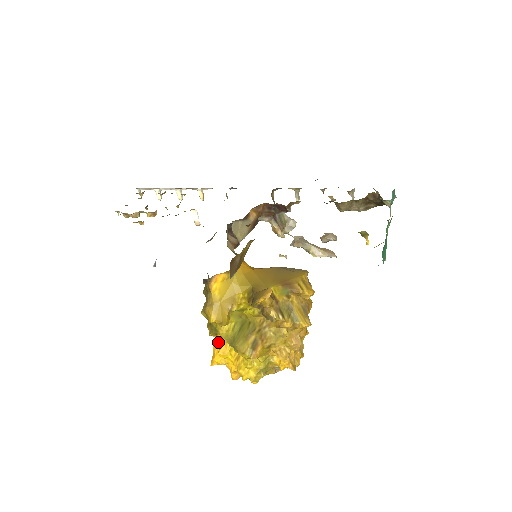
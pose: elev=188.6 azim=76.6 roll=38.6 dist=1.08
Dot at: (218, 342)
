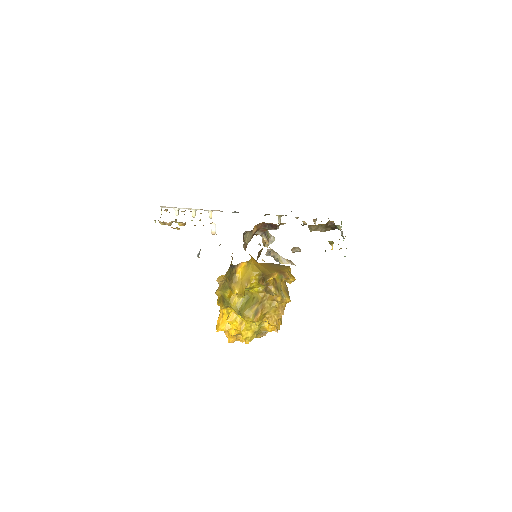
Dot at: (223, 315)
